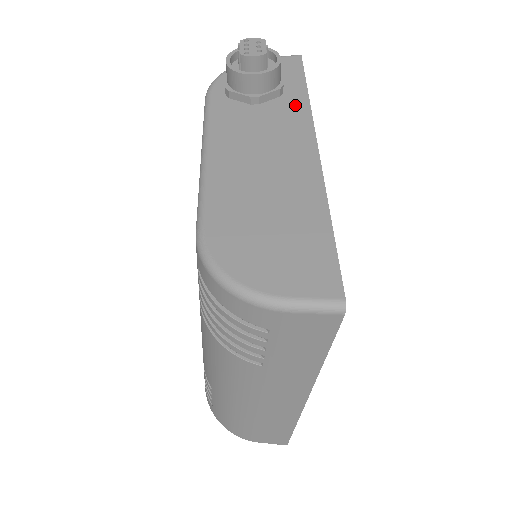
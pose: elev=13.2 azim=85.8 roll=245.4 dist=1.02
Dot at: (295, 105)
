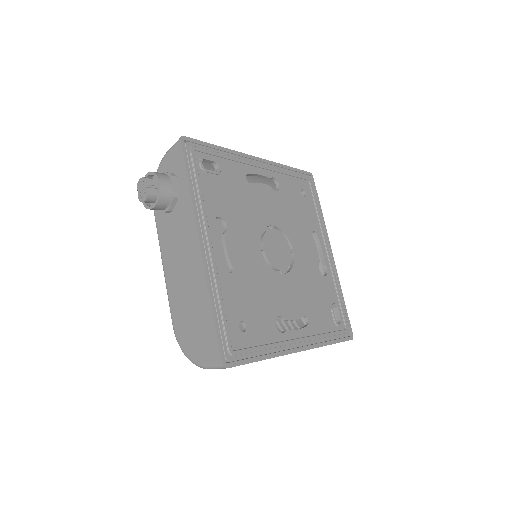
Dot at: (186, 205)
